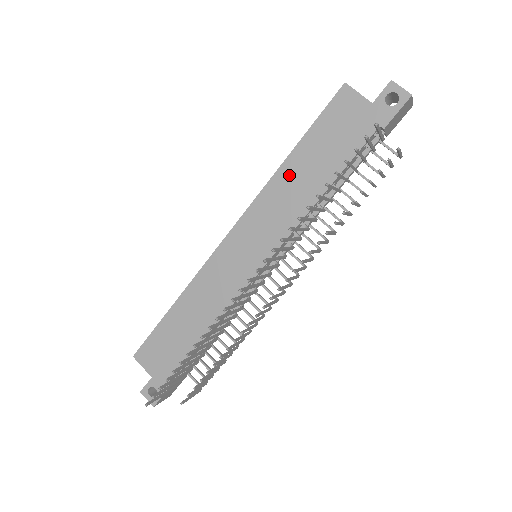
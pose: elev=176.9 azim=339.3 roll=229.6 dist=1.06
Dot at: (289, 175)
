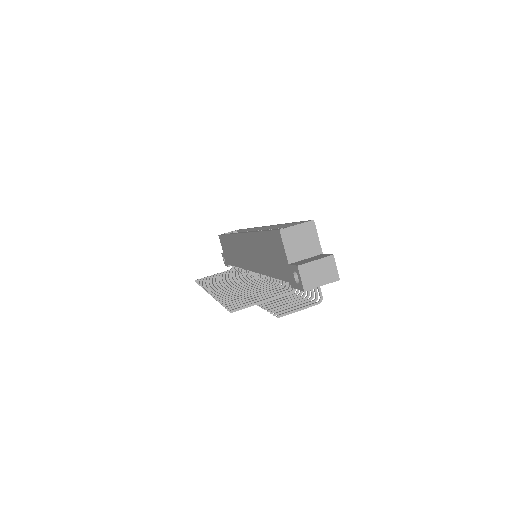
Dot at: (258, 243)
